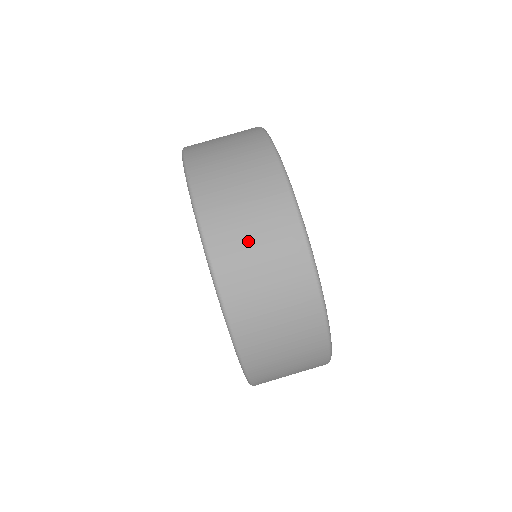
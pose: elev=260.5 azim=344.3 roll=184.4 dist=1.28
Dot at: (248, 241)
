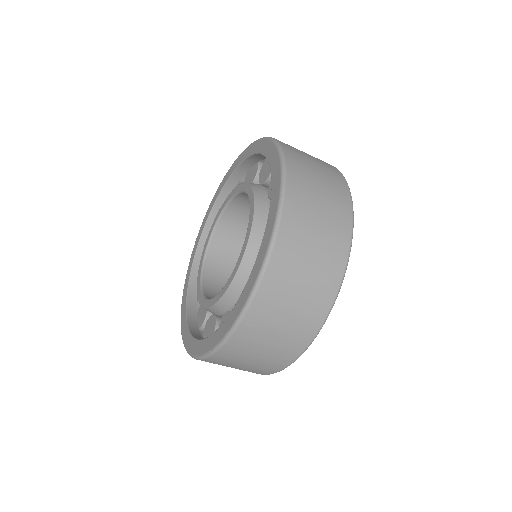
Dot at: (315, 208)
